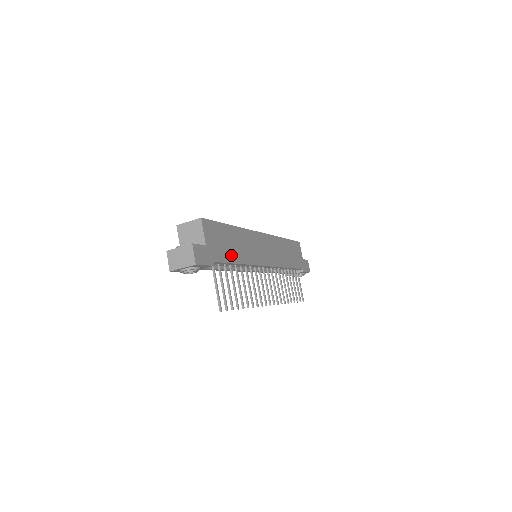
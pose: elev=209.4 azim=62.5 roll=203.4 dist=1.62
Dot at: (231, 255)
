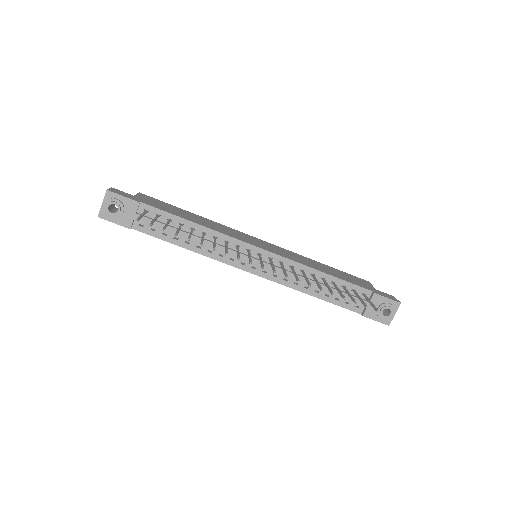
Dot at: (178, 215)
